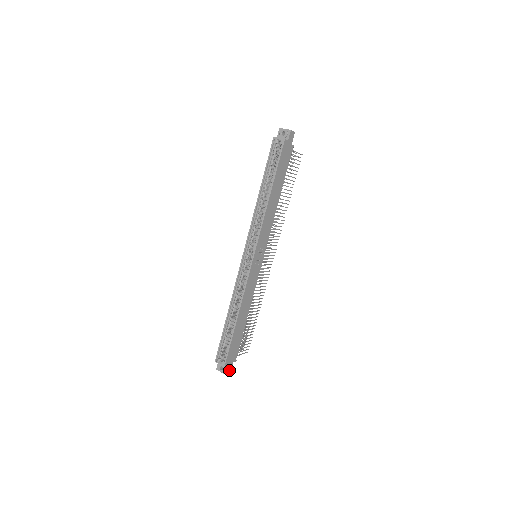
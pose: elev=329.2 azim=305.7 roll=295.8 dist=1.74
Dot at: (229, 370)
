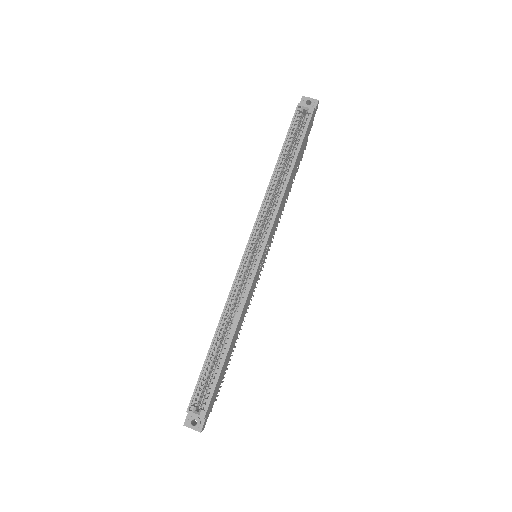
Dot at: (204, 425)
